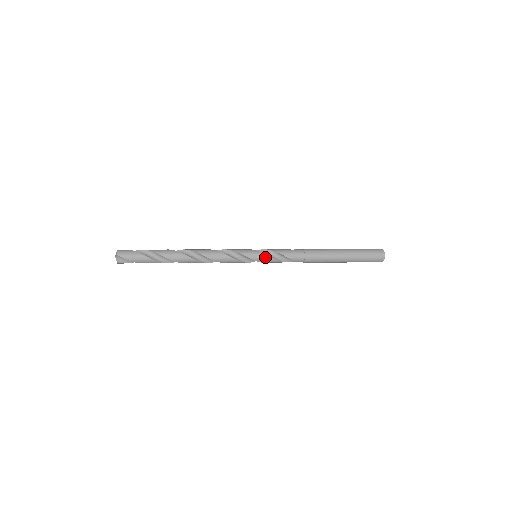
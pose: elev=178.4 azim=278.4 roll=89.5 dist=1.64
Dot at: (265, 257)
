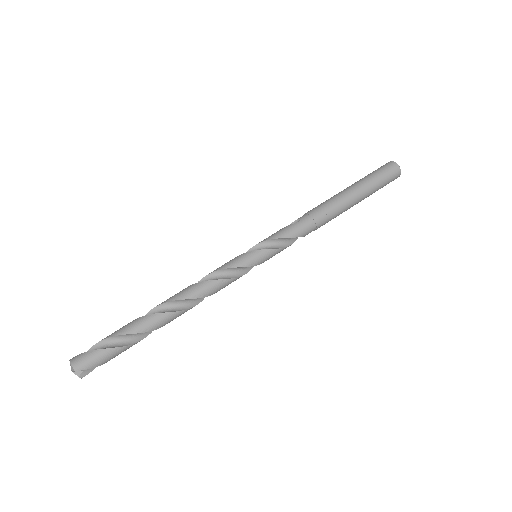
Dot at: (270, 253)
